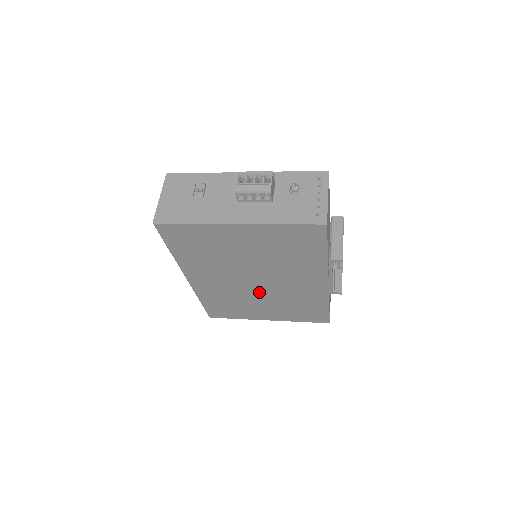
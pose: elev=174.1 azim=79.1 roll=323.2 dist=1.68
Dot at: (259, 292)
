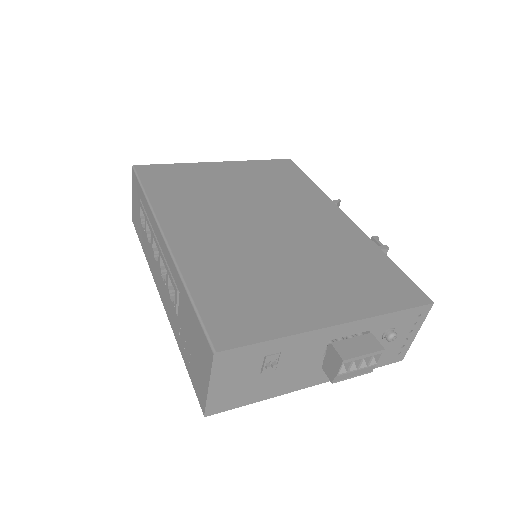
Dot at: occluded
